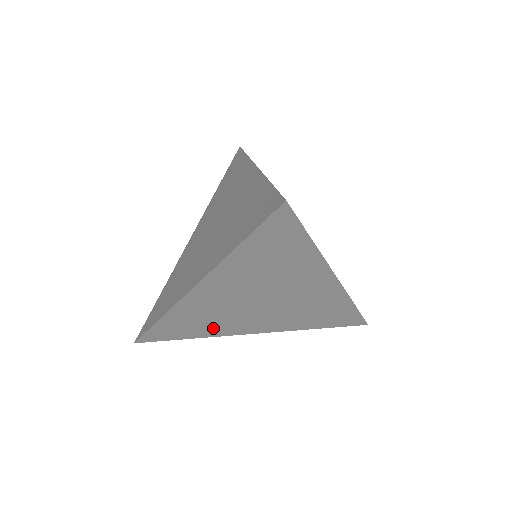
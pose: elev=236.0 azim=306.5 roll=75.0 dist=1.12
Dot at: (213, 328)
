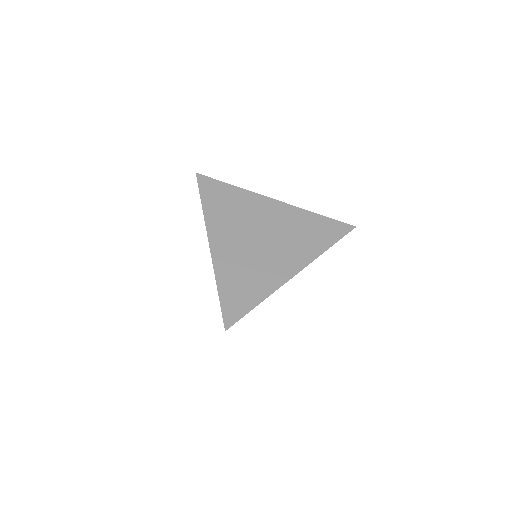
Dot at: occluded
